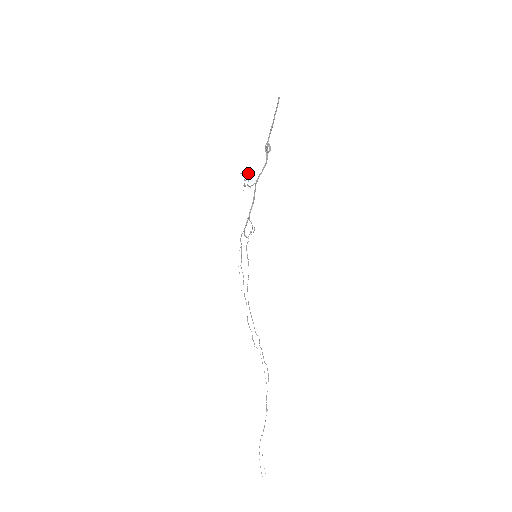
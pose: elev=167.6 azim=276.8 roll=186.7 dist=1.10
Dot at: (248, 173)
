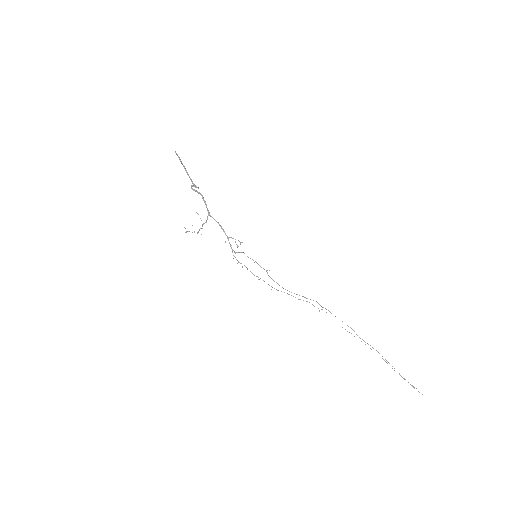
Dot at: occluded
